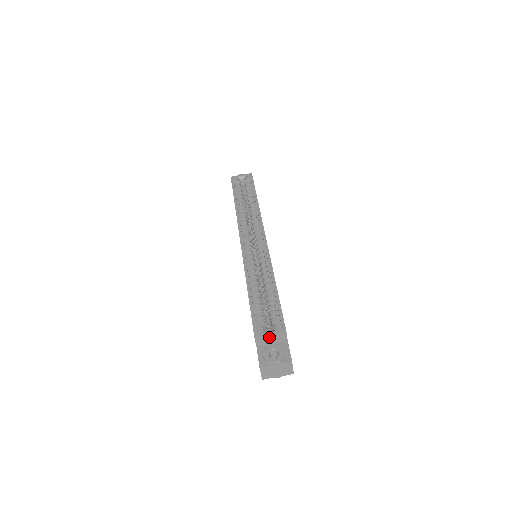
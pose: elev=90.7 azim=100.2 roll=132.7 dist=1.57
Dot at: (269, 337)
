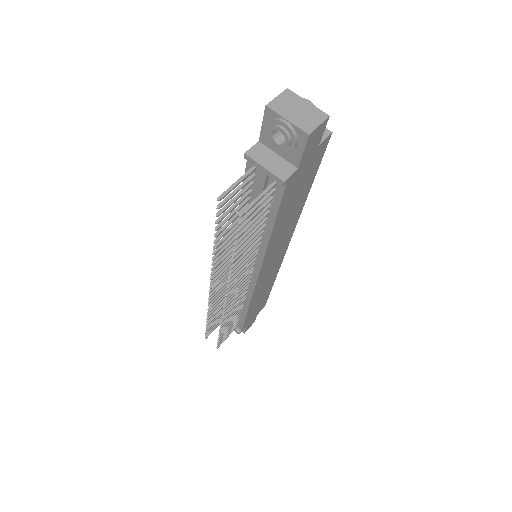
Dot at: occluded
